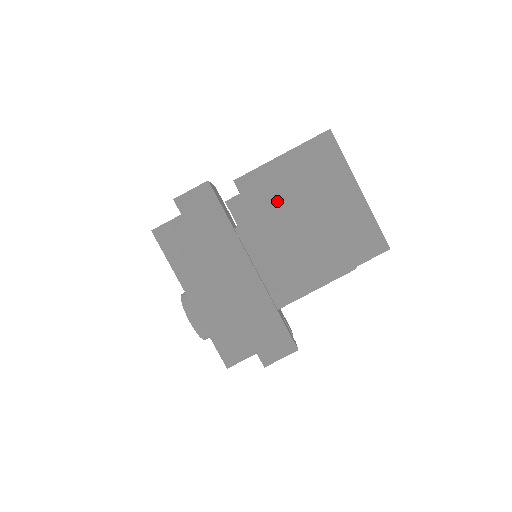
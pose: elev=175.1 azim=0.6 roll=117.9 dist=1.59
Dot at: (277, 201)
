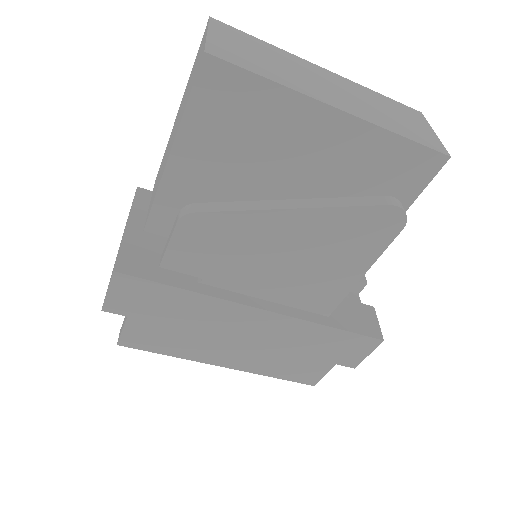
Dot at: (222, 224)
